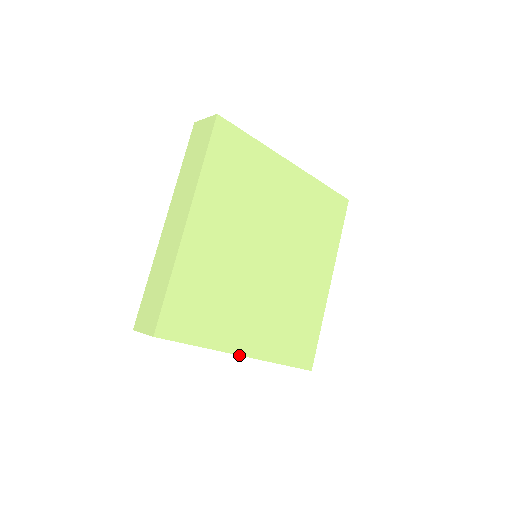
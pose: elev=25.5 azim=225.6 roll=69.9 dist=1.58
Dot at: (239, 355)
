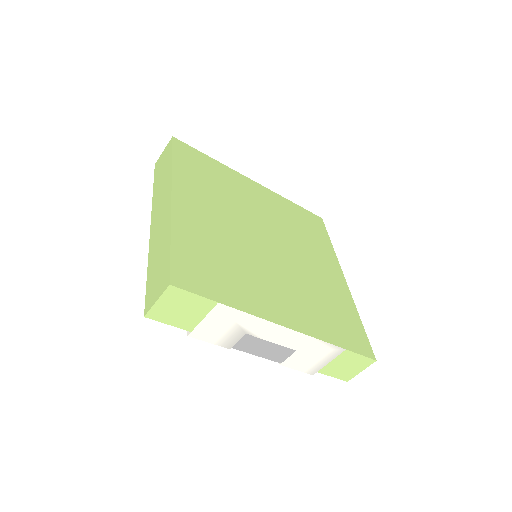
Dot at: (281, 325)
